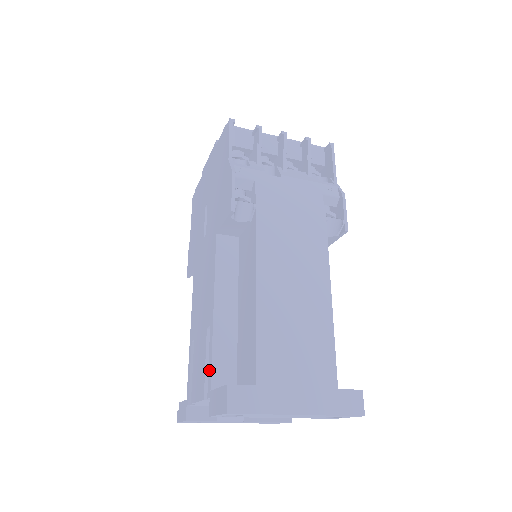
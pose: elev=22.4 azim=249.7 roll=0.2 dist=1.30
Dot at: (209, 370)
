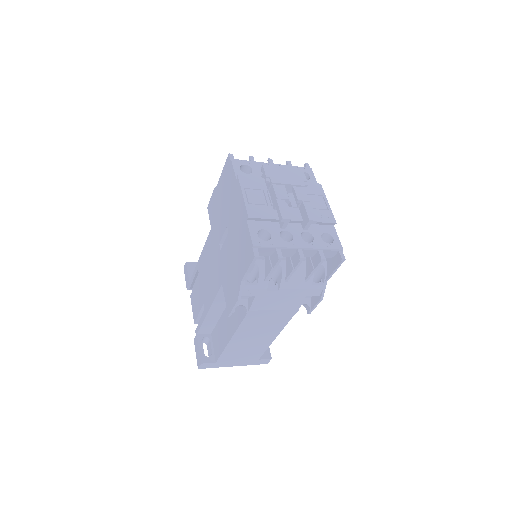
Dot at: (199, 326)
